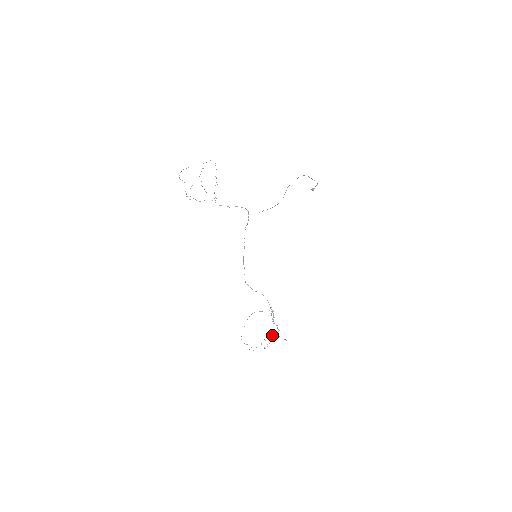
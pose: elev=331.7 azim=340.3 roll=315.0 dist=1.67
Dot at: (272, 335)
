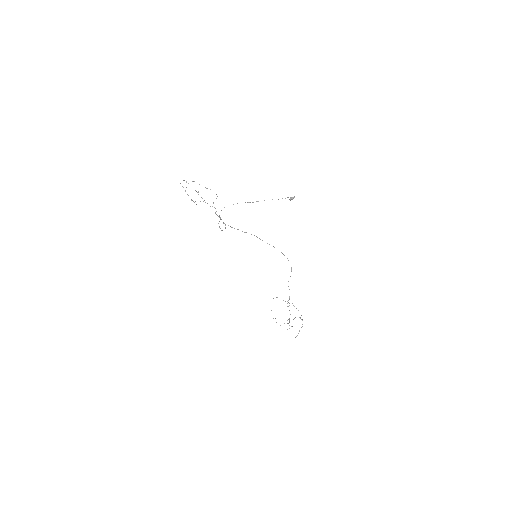
Dot at: occluded
